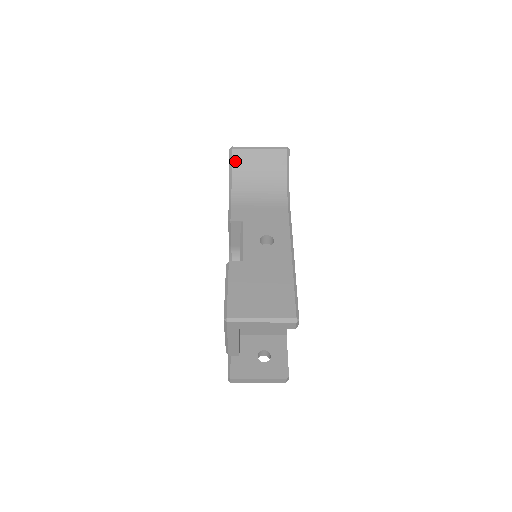
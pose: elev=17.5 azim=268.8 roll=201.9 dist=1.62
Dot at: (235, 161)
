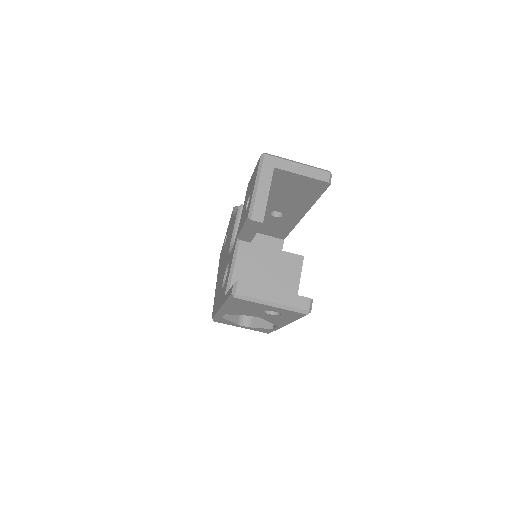
Dot at: occluded
